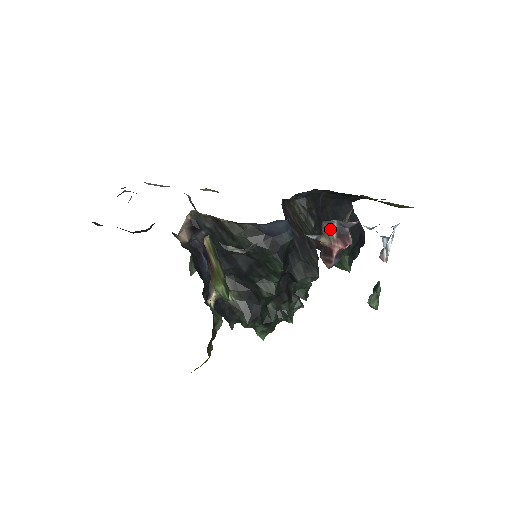
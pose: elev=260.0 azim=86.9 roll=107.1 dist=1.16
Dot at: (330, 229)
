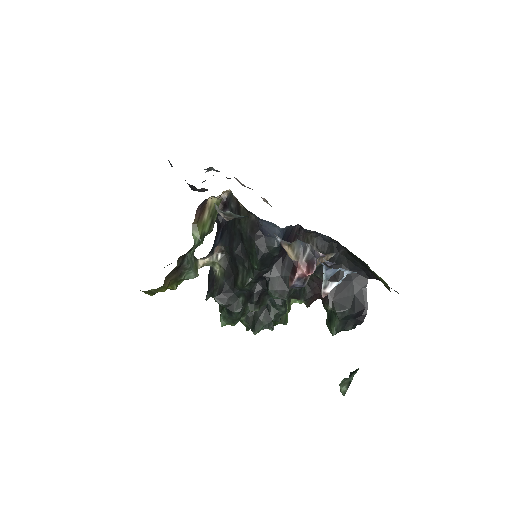
Dot at: (304, 251)
